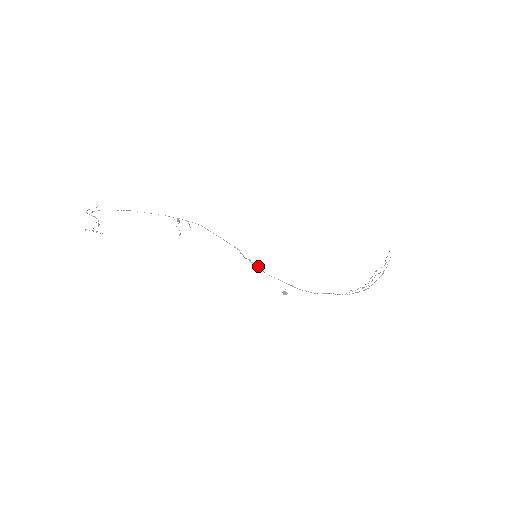
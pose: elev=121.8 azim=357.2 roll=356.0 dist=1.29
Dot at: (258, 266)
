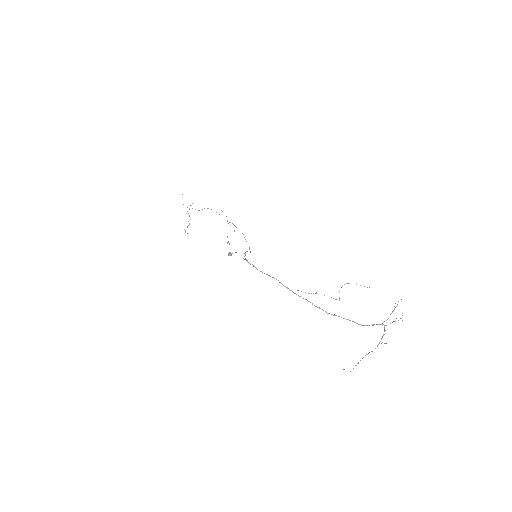
Dot at: occluded
